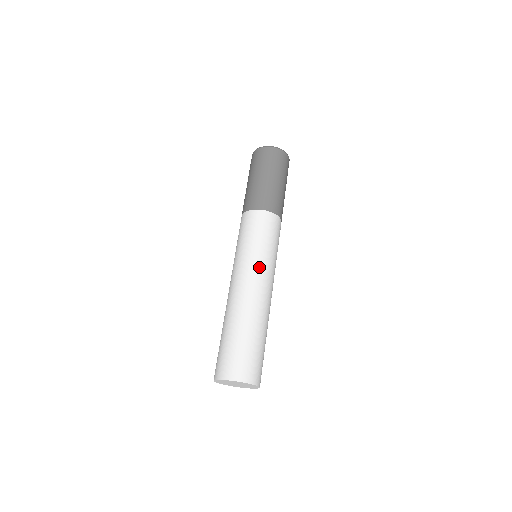
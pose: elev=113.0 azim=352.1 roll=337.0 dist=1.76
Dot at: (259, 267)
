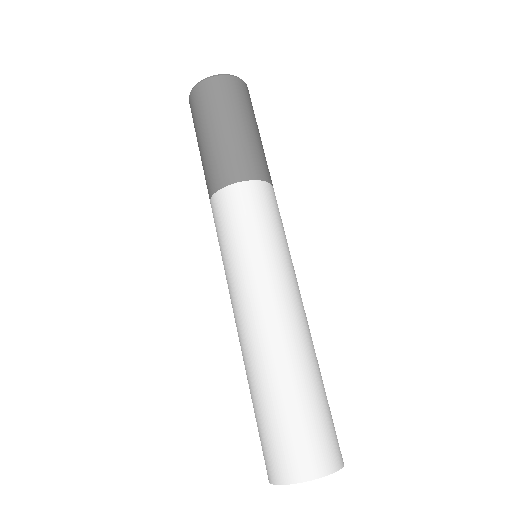
Dot at: (251, 281)
